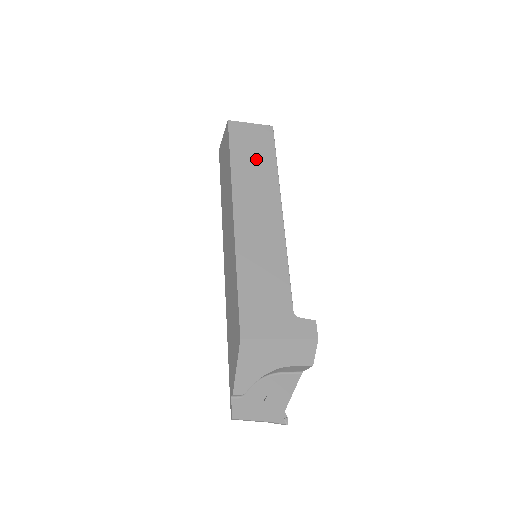
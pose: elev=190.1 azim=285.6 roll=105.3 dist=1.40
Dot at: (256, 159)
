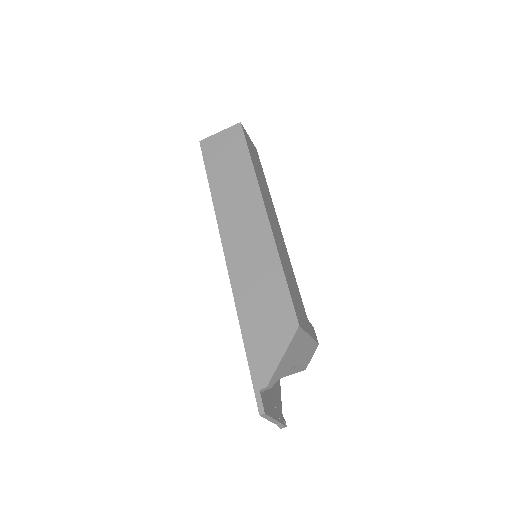
Dot at: (259, 170)
